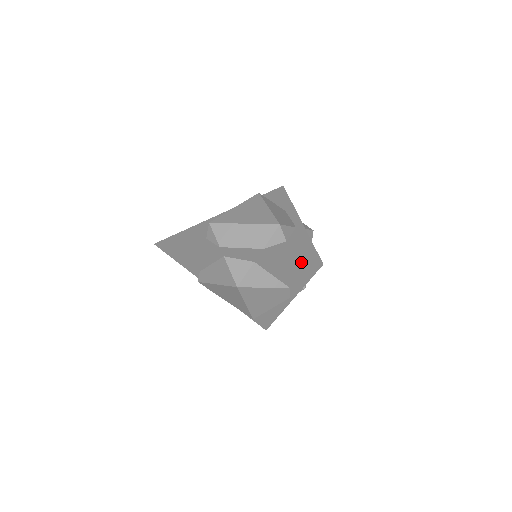
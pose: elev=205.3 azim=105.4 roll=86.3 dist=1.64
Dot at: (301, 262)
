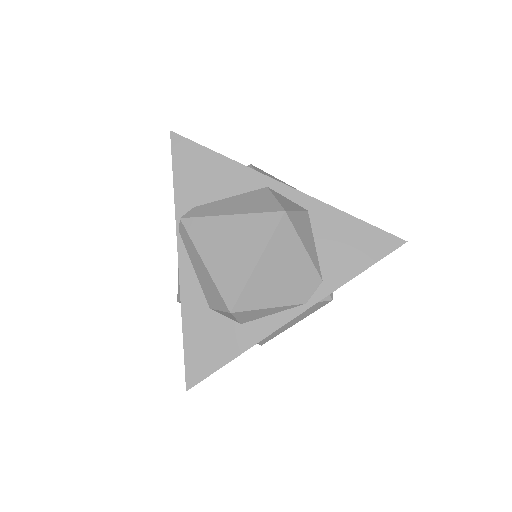
Dot at: (378, 229)
